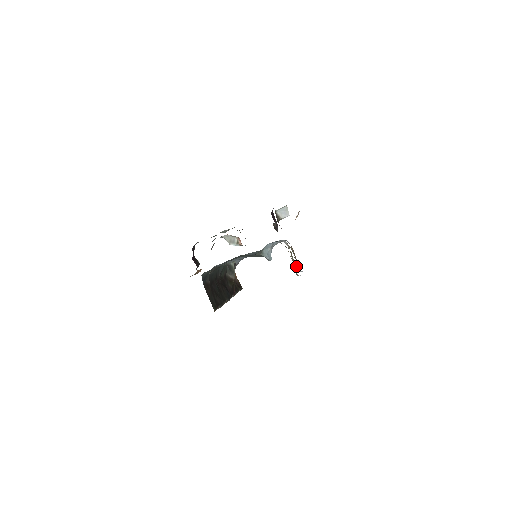
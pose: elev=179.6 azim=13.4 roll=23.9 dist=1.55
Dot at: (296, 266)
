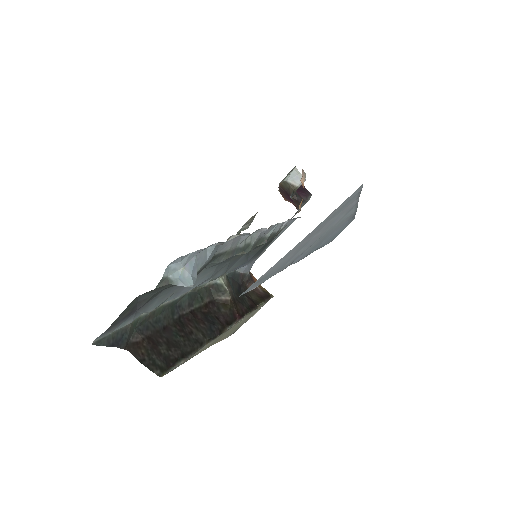
Dot at: occluded
